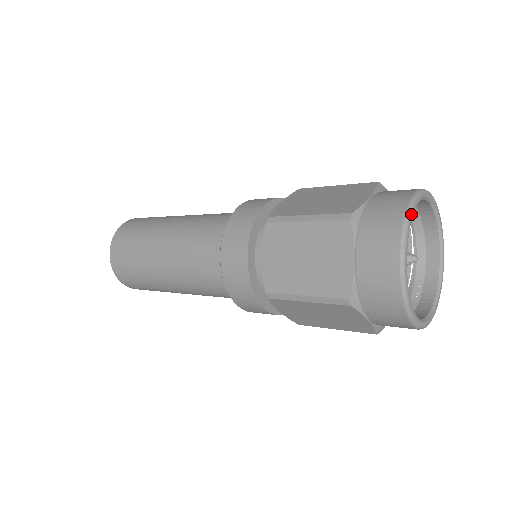
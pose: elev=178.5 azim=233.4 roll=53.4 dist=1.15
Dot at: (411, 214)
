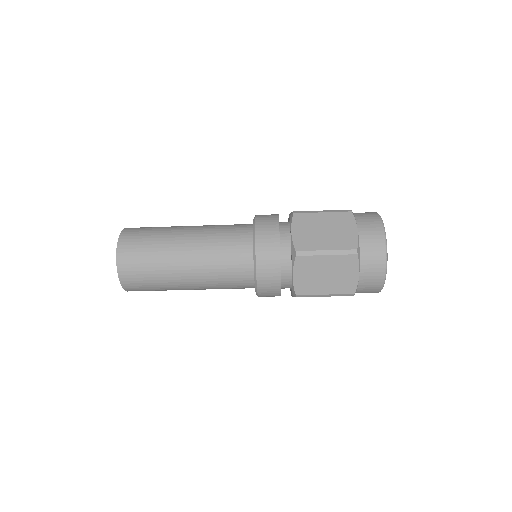
Dot at: occluded
